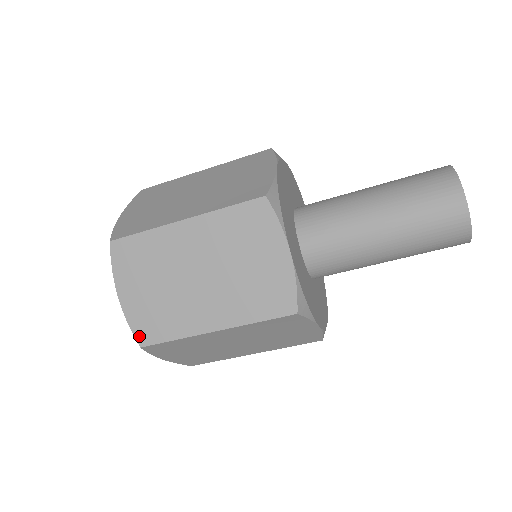
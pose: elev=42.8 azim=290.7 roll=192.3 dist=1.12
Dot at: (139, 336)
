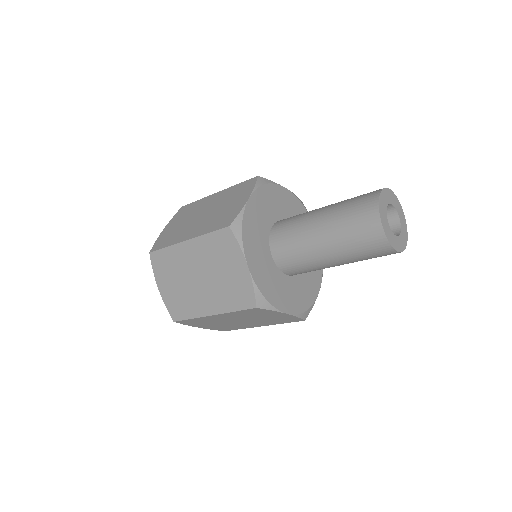
Dot at: (221, 330)
